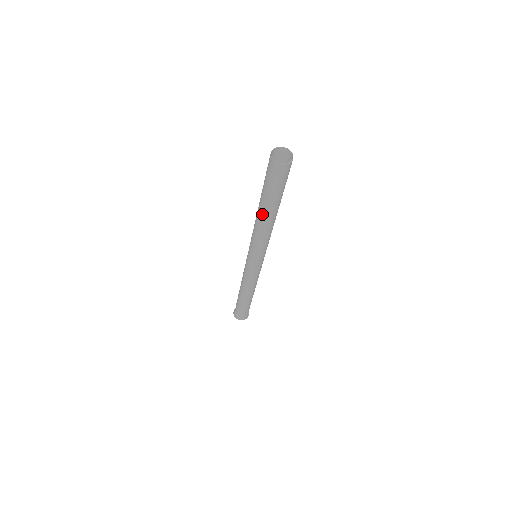
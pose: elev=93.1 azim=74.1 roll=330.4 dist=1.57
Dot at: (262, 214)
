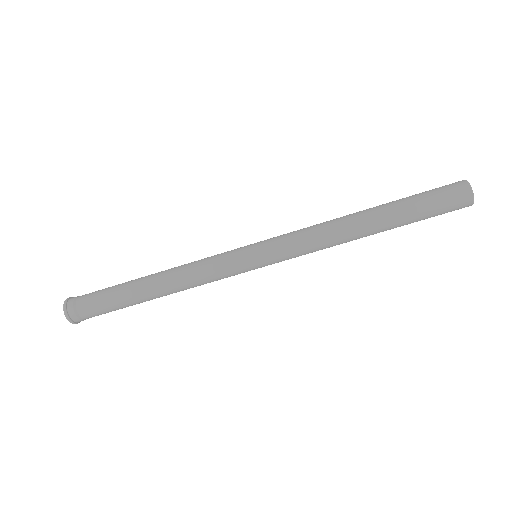
Dot at: (368, 213)
